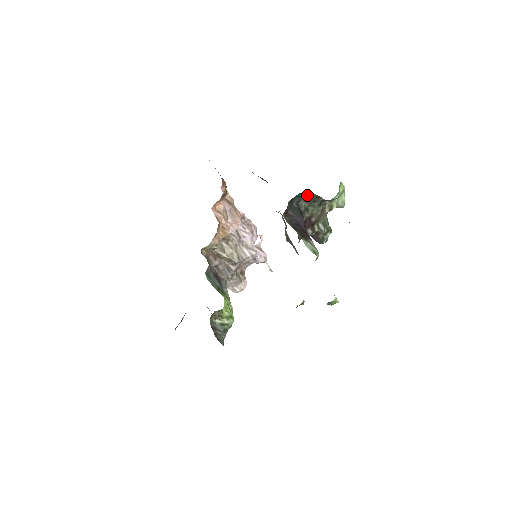
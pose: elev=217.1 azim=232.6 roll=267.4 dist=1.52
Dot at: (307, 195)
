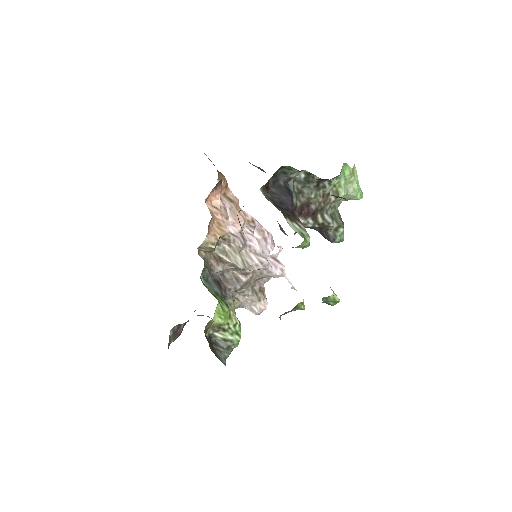
Dot at: (294, 170)
